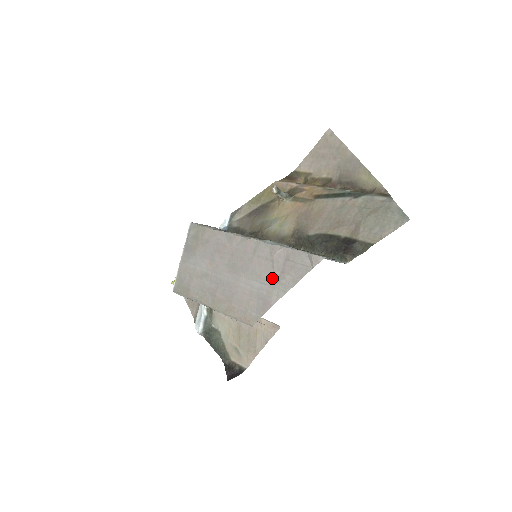
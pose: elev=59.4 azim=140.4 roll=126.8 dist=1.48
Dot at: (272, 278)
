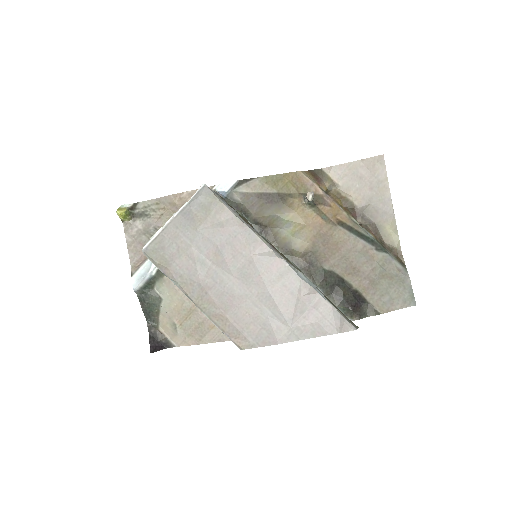
Dot at: (290, 317)
